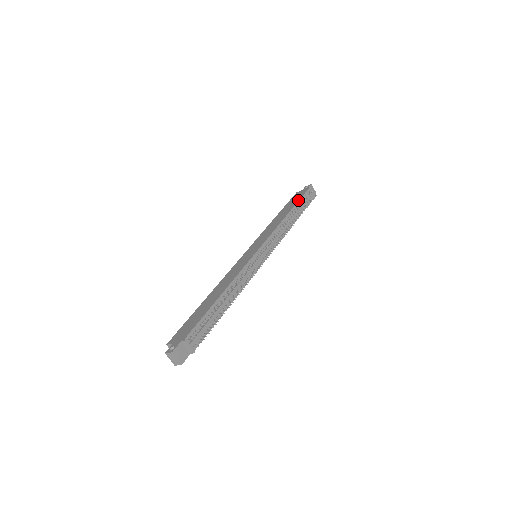
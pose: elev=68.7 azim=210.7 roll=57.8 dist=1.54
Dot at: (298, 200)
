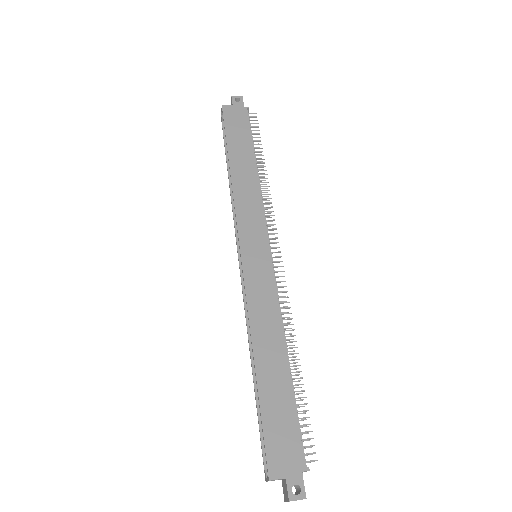
Dot at: (251, 135)
